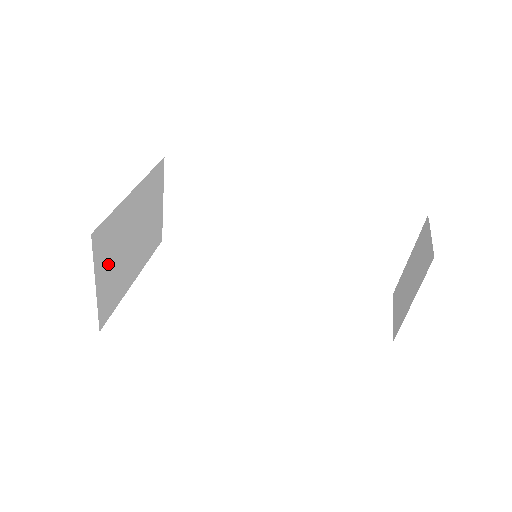
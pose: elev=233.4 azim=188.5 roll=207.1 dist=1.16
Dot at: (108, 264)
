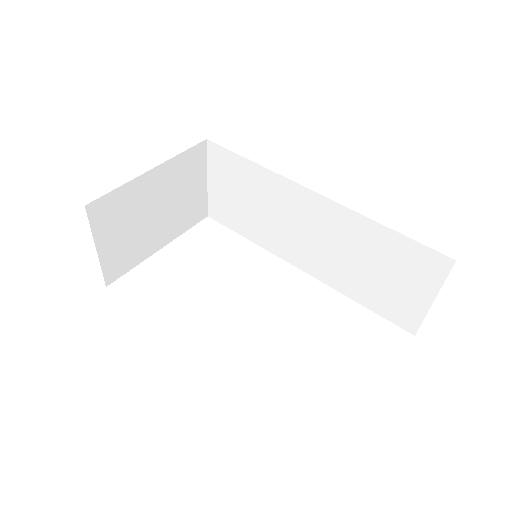
Dot at: (115, 232)
